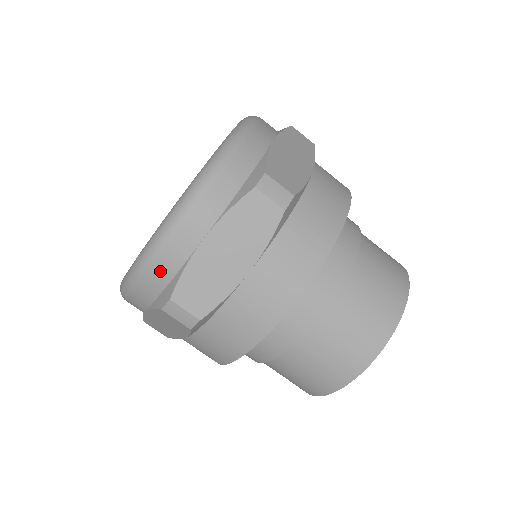
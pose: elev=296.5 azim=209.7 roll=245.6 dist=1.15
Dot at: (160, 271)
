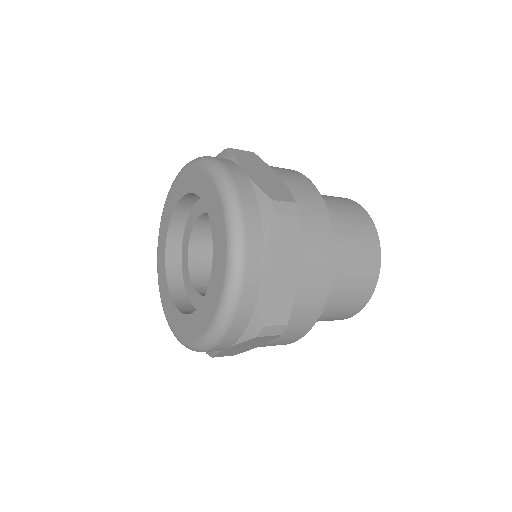
Dot at: (243, 313)
